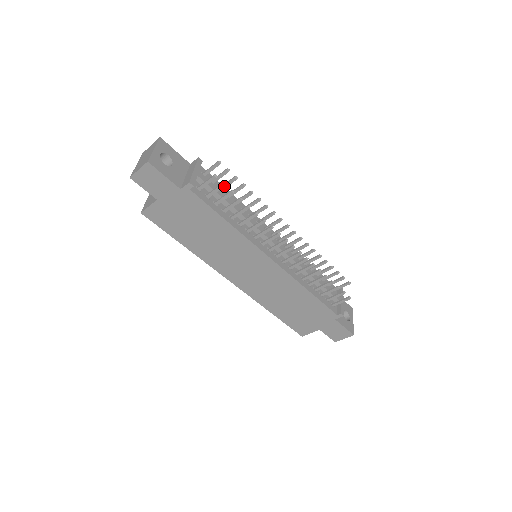
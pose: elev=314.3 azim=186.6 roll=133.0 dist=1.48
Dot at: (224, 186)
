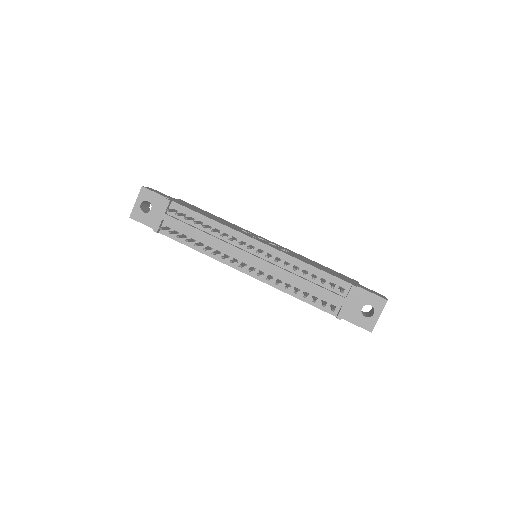
Dot at: (189, 219)
